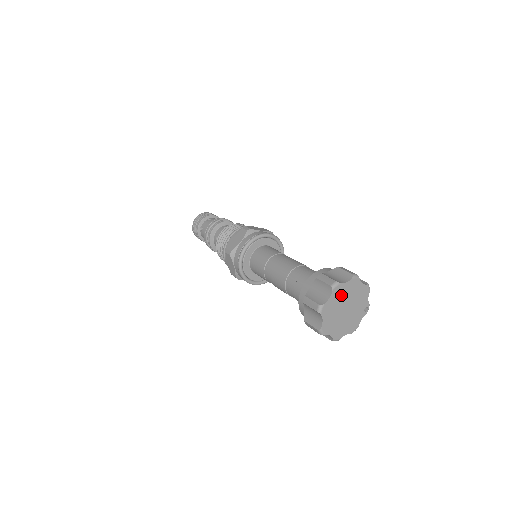
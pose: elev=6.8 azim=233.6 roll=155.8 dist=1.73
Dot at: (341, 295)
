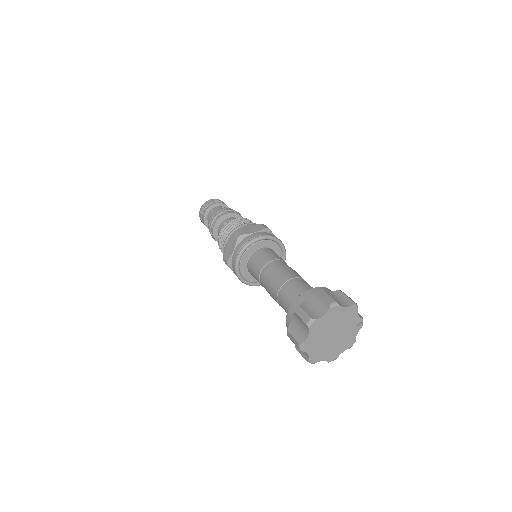
Dot at: (322, 327)
